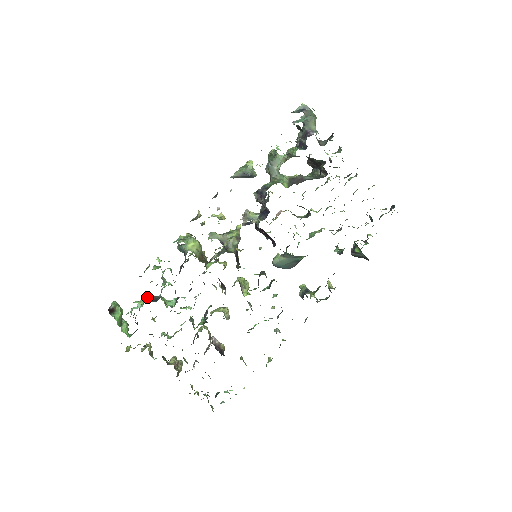
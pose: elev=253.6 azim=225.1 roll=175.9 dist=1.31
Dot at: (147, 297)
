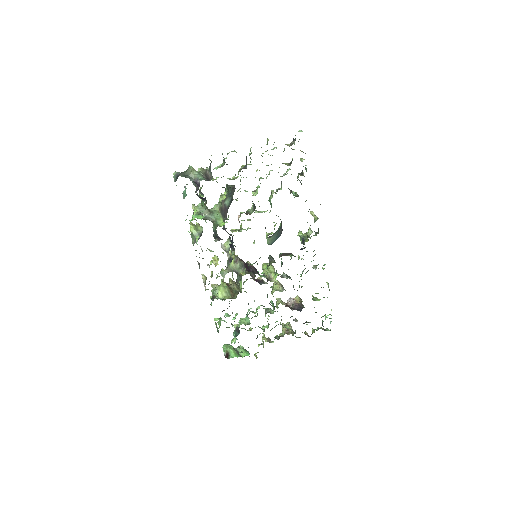
Dot at: occluded
